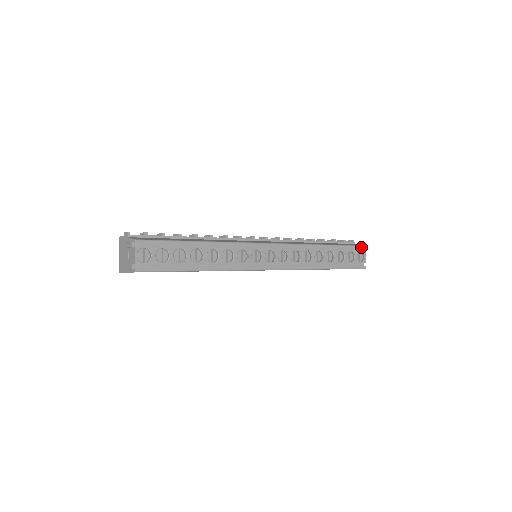
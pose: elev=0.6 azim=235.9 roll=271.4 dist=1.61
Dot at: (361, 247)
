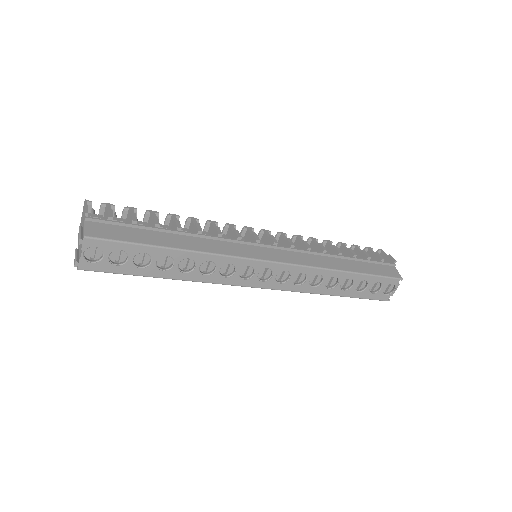
Dot at: (396, 280)
